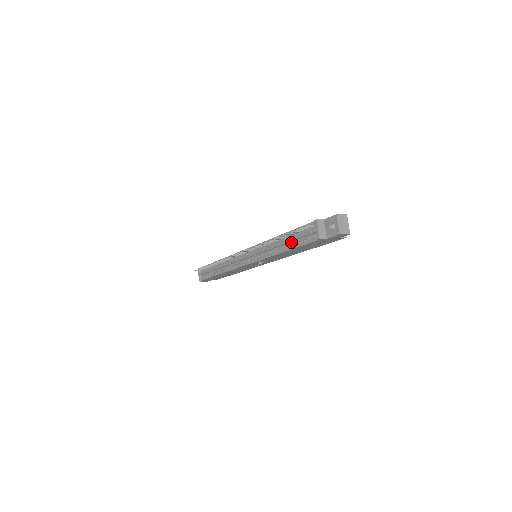
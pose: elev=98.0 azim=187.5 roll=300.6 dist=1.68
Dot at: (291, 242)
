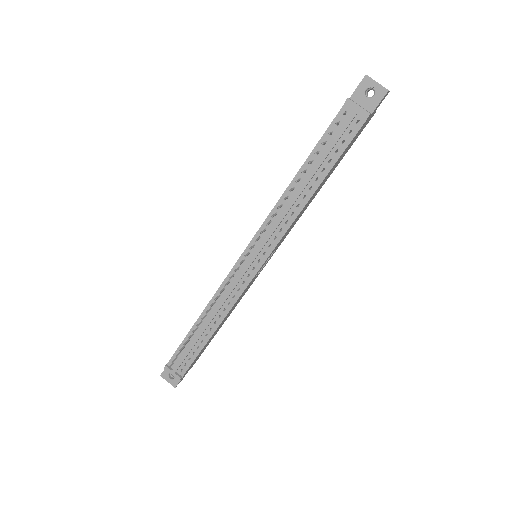
Dot at: (321, 166)
